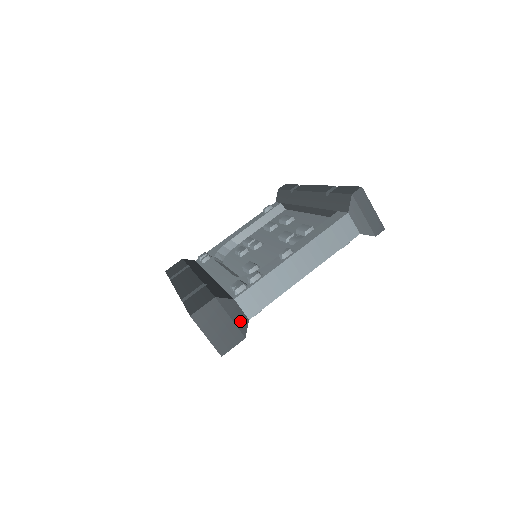
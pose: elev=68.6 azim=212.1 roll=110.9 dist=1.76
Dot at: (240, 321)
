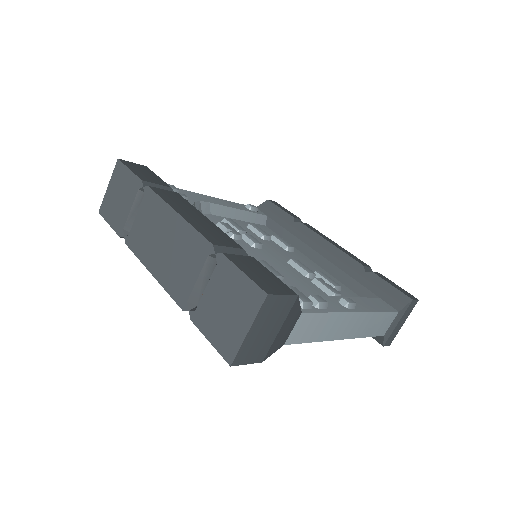
Dot at: (279, 340)
